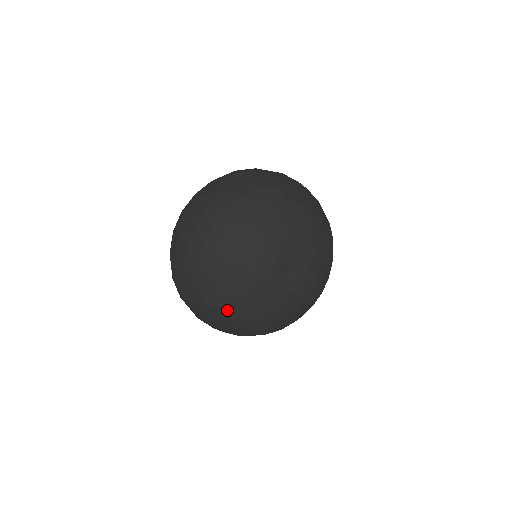
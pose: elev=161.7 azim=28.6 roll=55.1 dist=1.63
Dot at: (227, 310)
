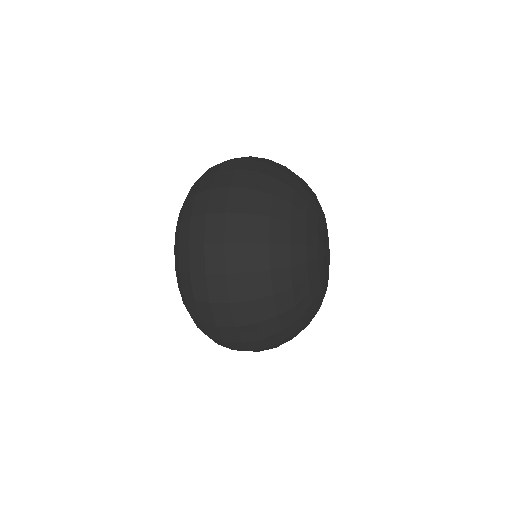
Dot at: (291, 251)
